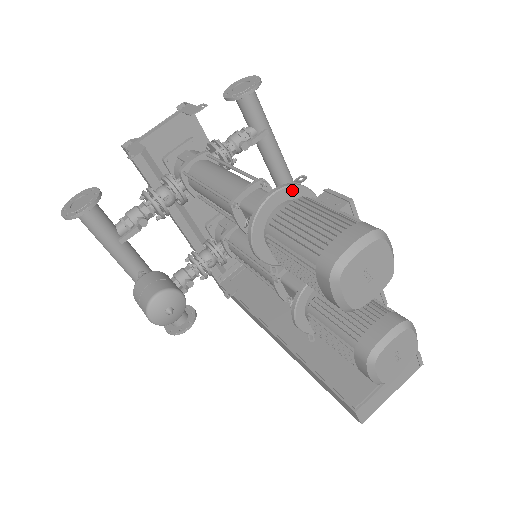
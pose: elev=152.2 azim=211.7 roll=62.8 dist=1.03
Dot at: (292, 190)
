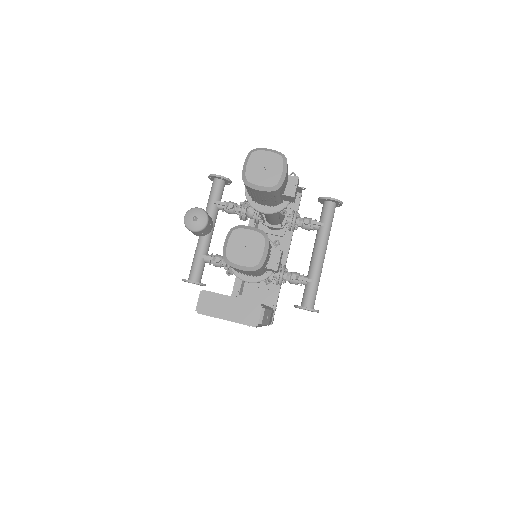
Dot at: occluded
